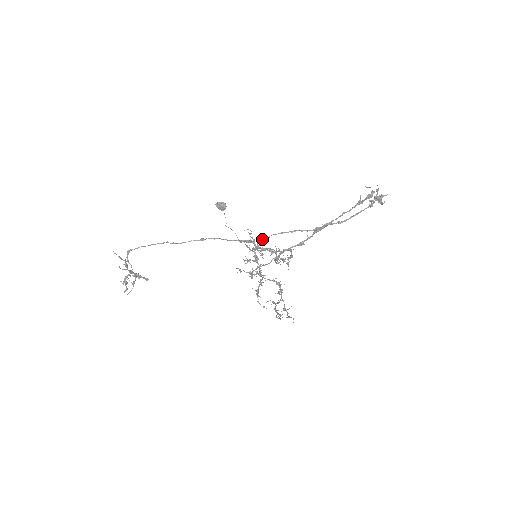
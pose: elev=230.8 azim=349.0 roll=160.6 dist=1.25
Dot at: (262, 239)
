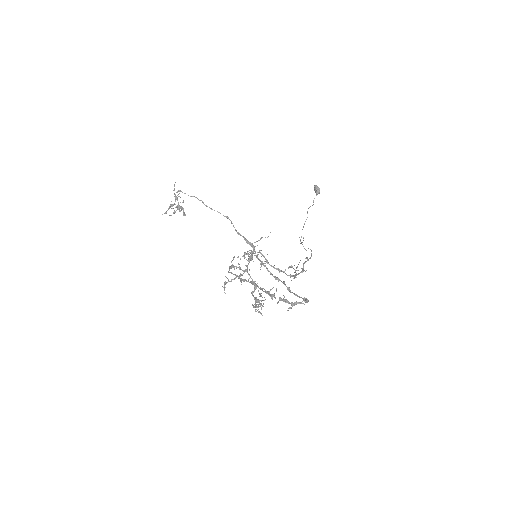
Dot at: (251, 251)
